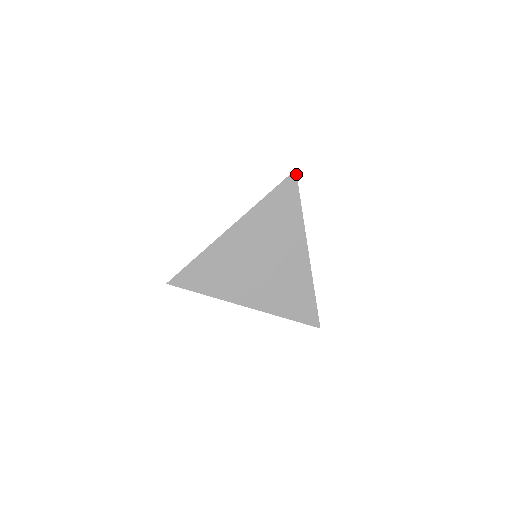
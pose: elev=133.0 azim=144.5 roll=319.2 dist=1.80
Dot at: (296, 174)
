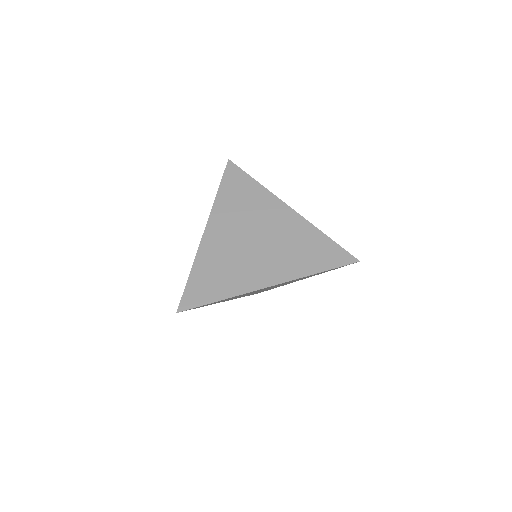
Dot at: (356, 262)
